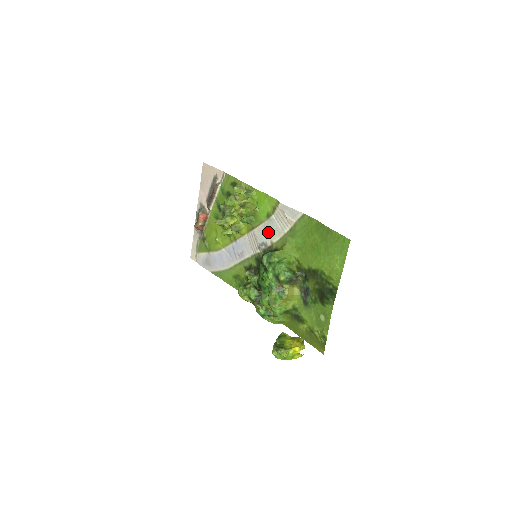
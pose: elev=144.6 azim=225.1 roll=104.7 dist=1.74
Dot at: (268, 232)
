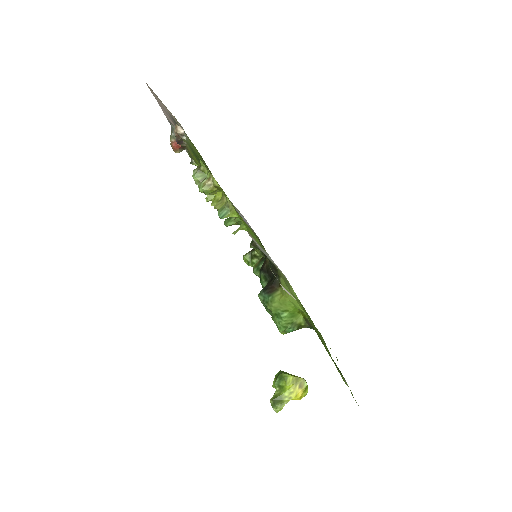
Dot at: (266, 255)
